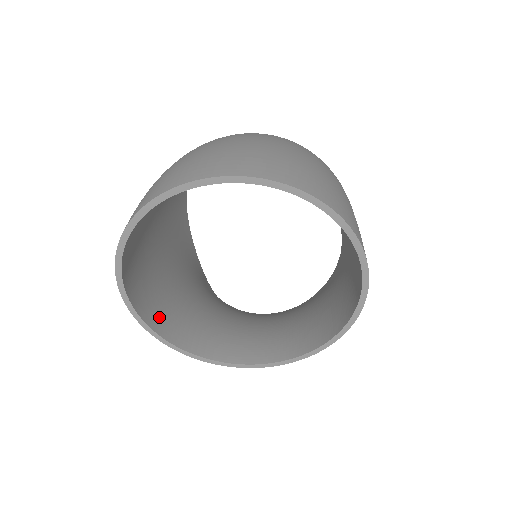
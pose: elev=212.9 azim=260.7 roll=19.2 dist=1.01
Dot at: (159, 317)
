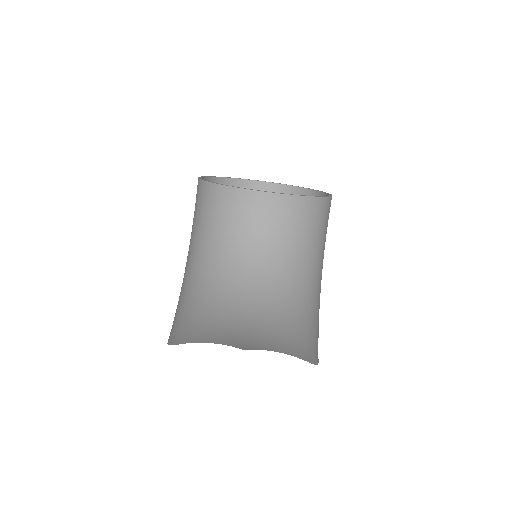
Dot at: occluded
